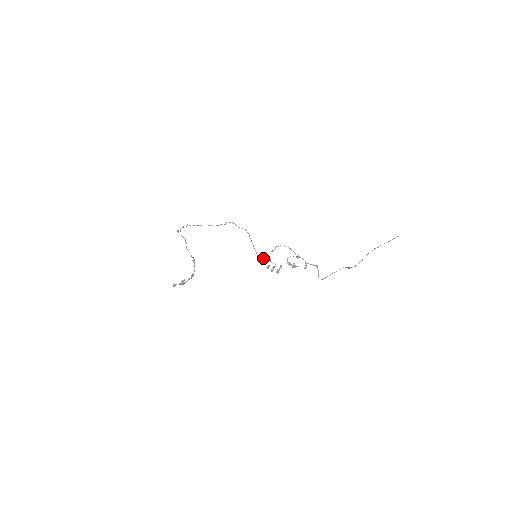
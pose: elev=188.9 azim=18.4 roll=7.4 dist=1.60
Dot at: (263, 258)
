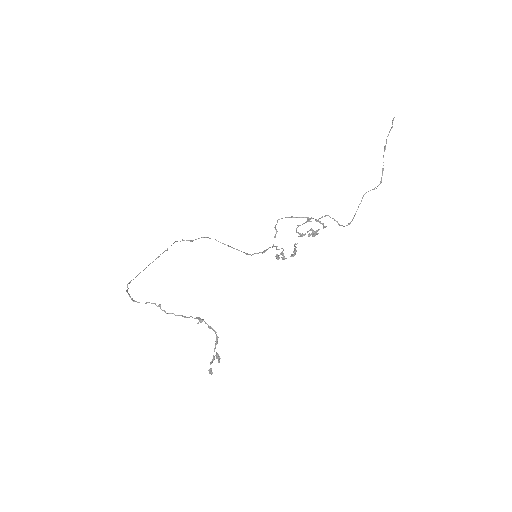
Dot at: (264, 252)
